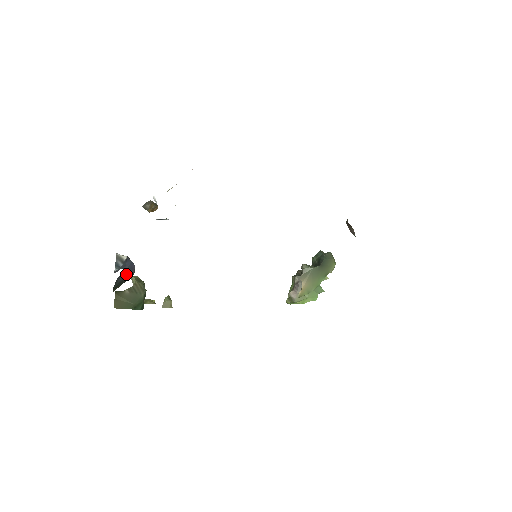
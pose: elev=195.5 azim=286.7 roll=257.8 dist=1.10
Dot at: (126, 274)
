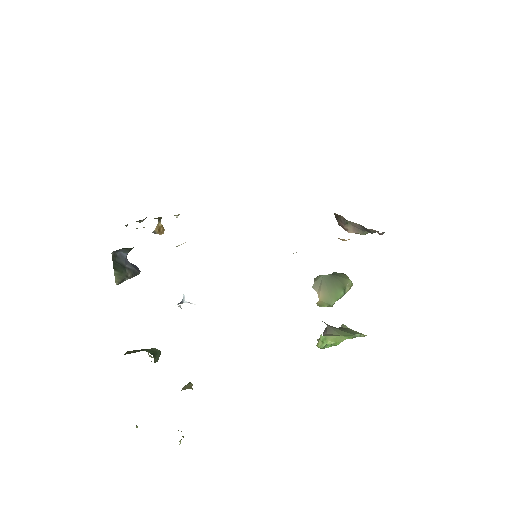
Dot at: (129, 266)
